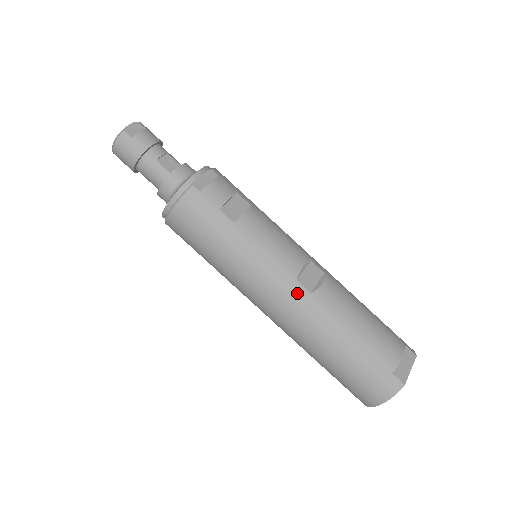
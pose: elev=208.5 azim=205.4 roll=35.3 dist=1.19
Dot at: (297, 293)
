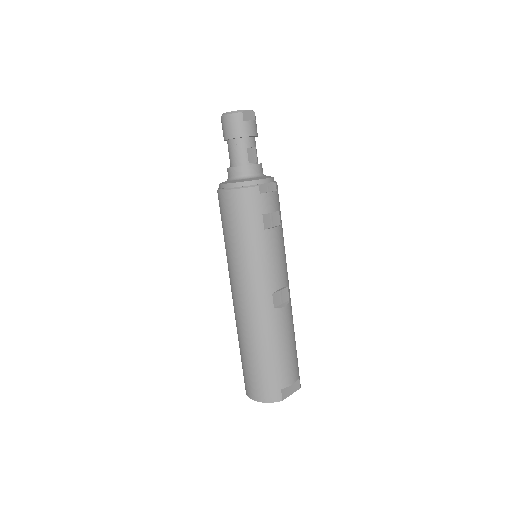
Dot at: (266, 302)
